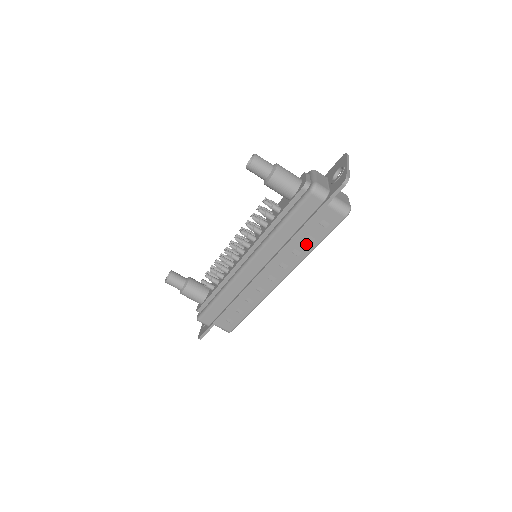
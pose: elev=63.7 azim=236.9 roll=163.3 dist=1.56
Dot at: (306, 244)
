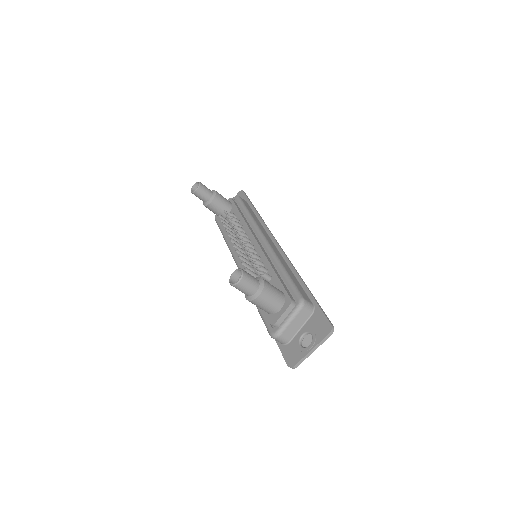
Dot at: occluded
